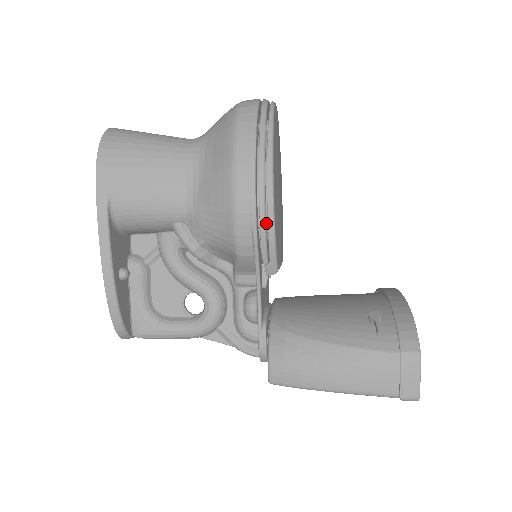
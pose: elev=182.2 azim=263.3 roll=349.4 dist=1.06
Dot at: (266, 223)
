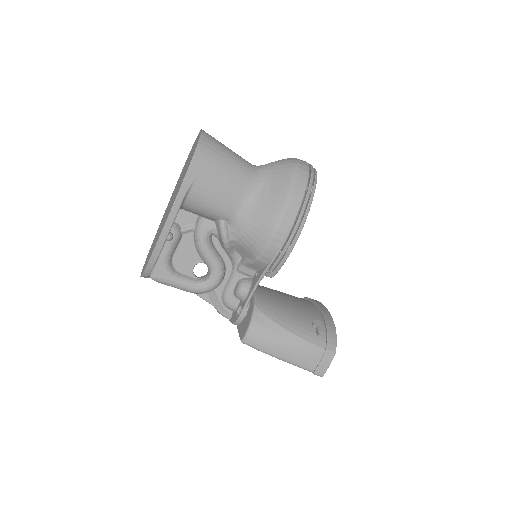
Dot at: occluded
